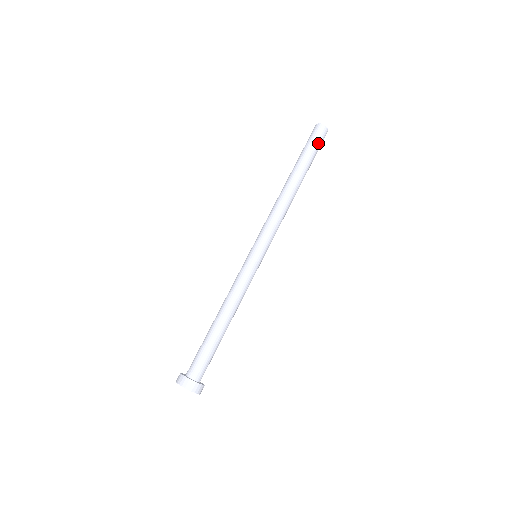
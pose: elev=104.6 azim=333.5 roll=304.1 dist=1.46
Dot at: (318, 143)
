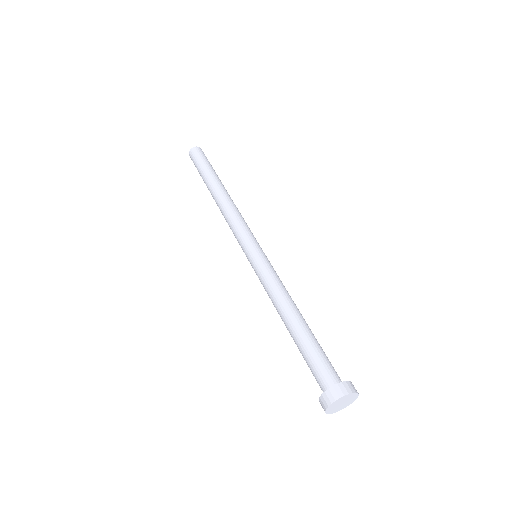
Dot at: occluded
